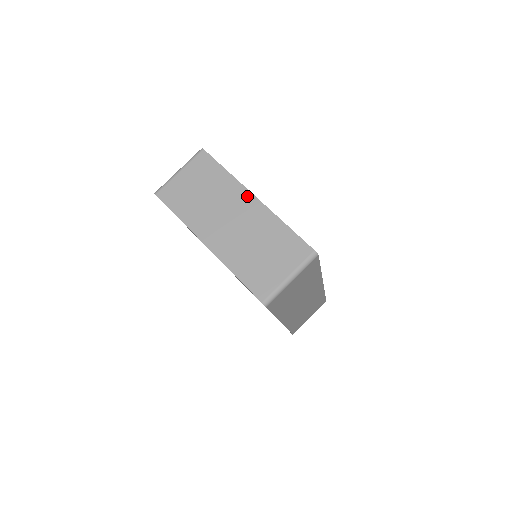
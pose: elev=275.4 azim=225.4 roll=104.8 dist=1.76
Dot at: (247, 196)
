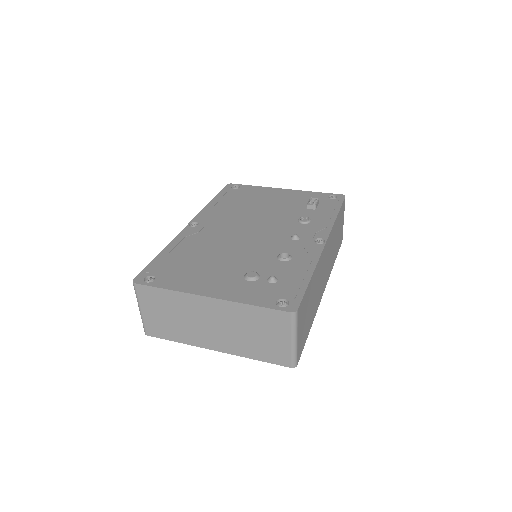
Dot at: (202, 300)
